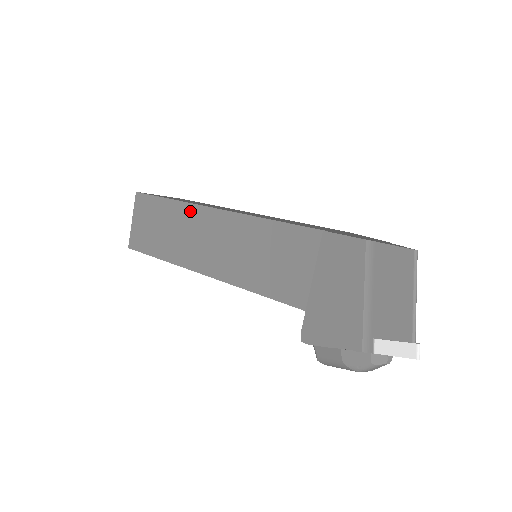
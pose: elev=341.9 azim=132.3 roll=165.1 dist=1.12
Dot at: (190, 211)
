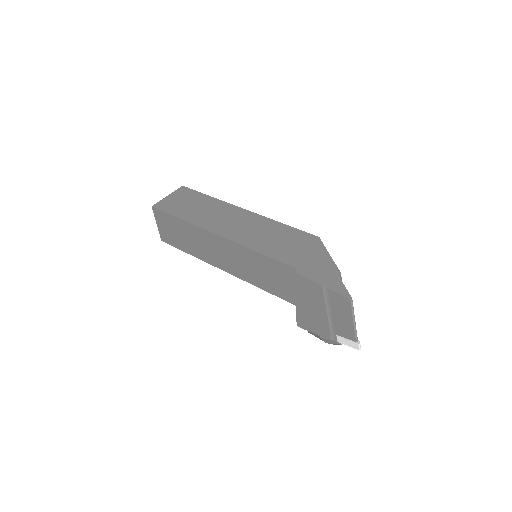
Dot at: (200, 232)
